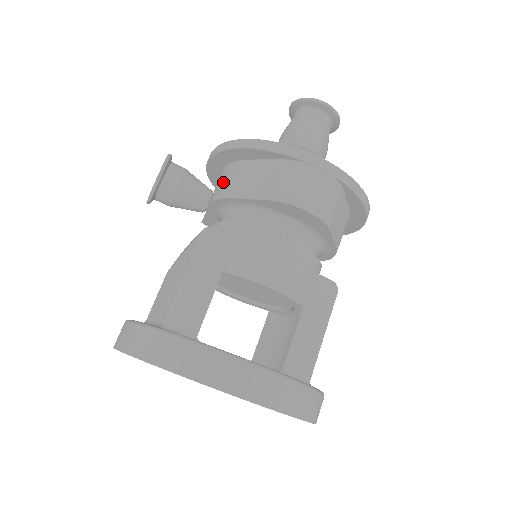
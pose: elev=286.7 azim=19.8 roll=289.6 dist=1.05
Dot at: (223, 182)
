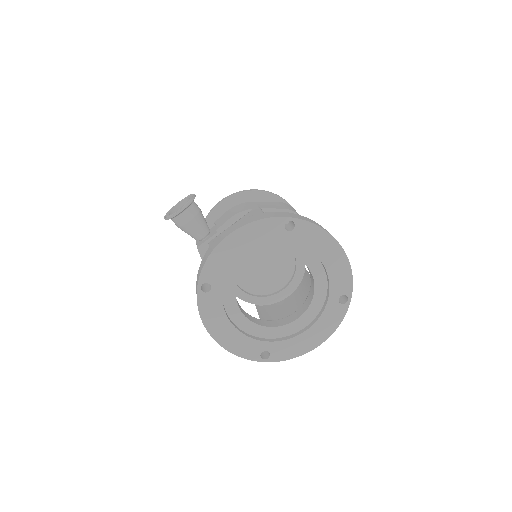
Dot at: (240, 208)
